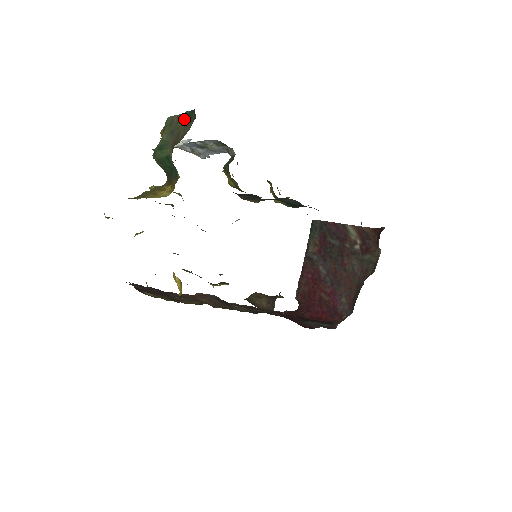
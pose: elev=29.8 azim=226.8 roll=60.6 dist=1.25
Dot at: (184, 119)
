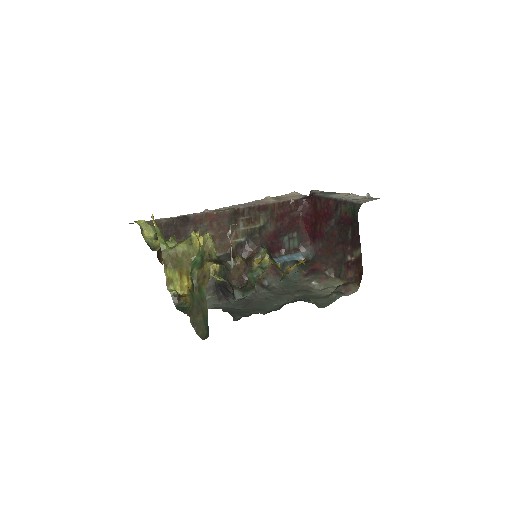
Dot at: (205, 319)
